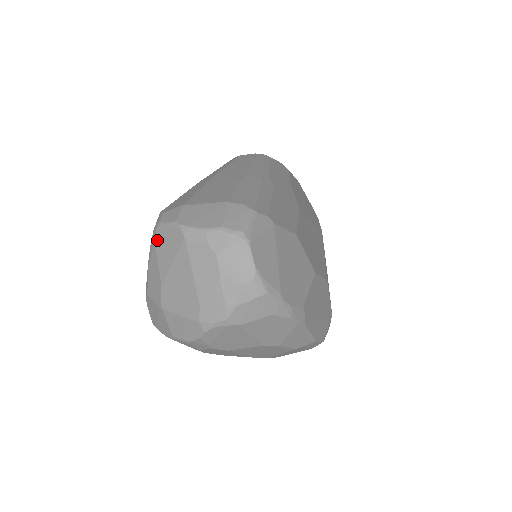
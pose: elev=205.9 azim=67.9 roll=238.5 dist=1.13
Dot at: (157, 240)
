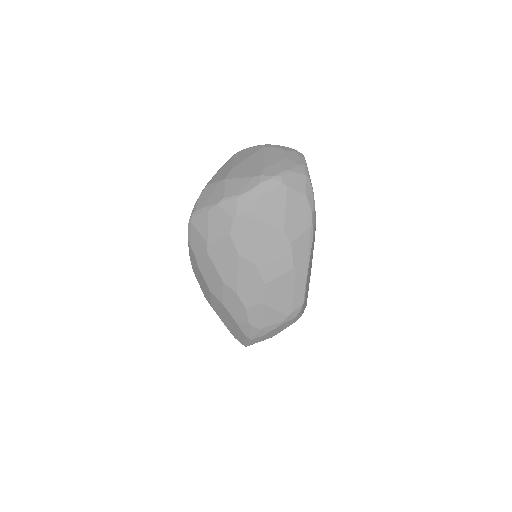
Dot at: (236, 156)
